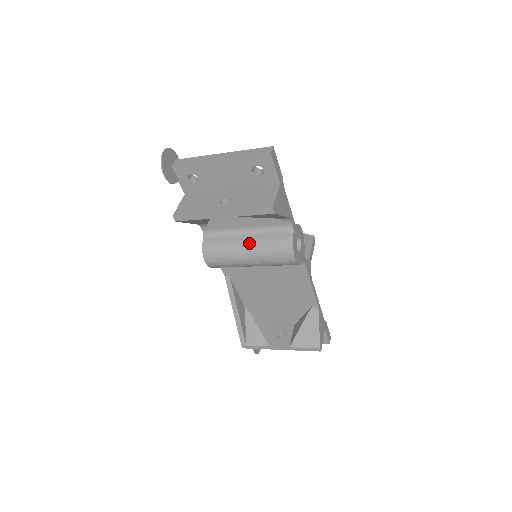
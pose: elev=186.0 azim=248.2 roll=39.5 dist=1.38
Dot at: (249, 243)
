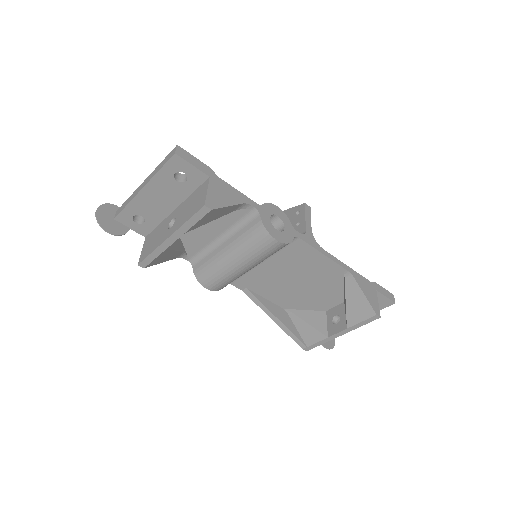
Dot at: (229, 249)
